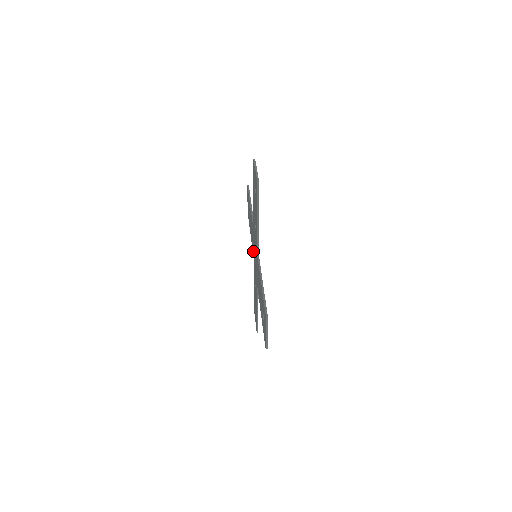
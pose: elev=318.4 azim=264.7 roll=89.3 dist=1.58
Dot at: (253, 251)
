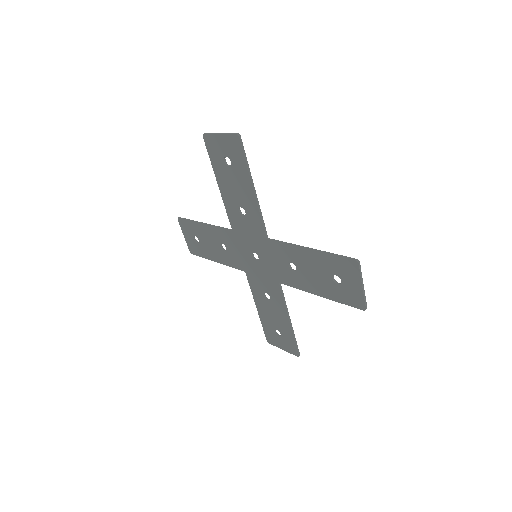
Dot at: (242, 263)
